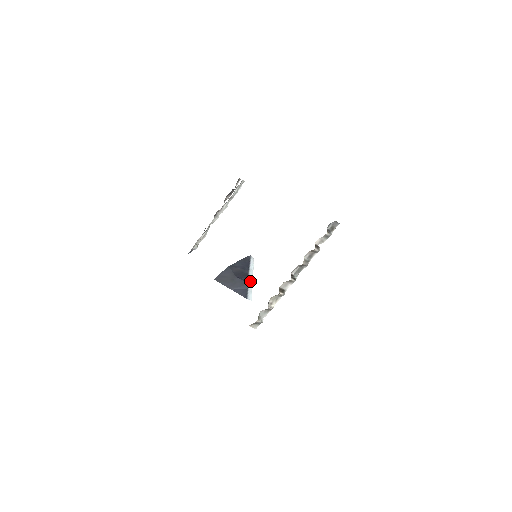
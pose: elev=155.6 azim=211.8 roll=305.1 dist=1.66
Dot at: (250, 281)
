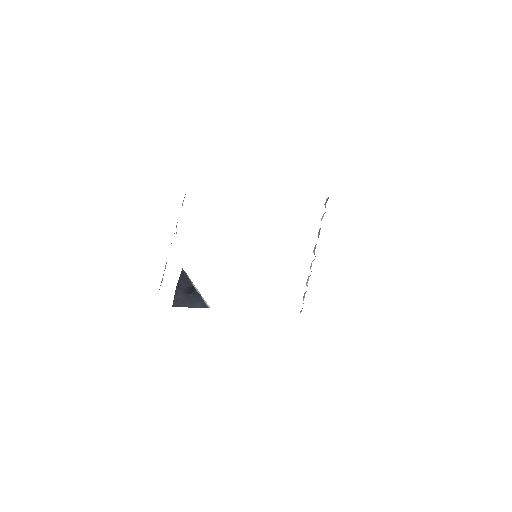
Dot at: (198, 292)
